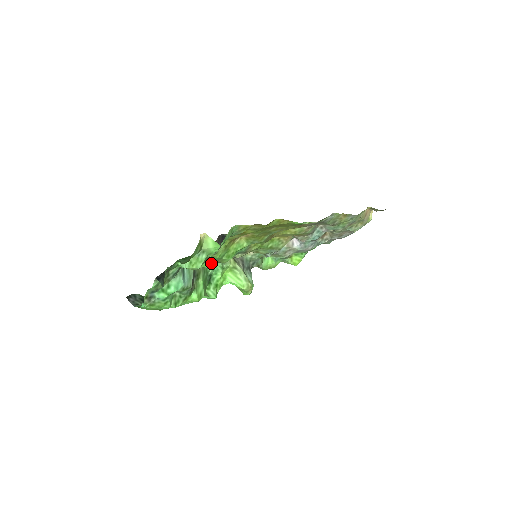
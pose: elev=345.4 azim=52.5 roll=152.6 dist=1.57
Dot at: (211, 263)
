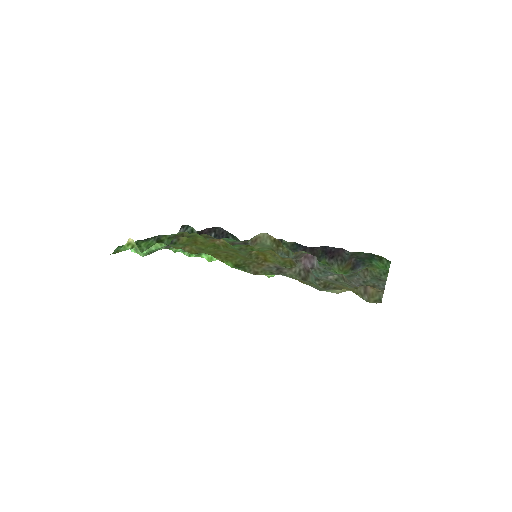
Dot at: (227, 238)
